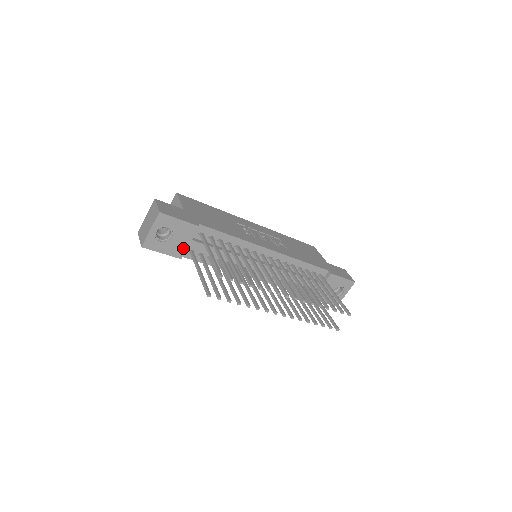
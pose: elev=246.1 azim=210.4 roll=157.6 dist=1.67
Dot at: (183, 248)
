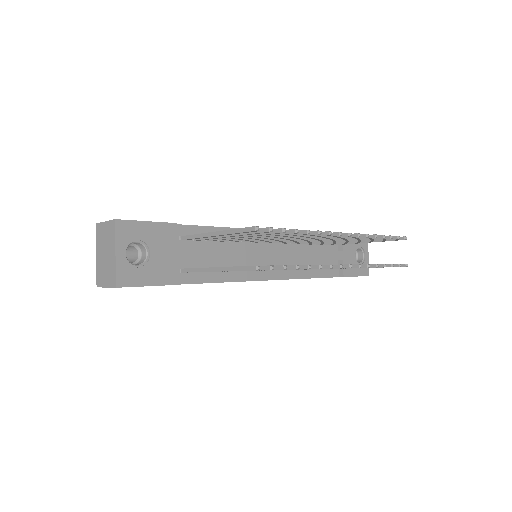
Dot at: (172, 266)
